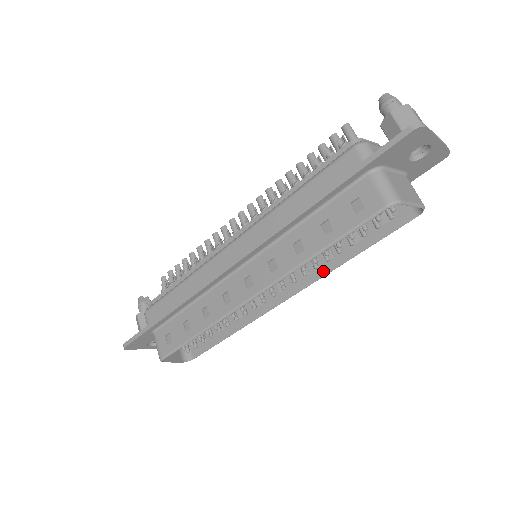
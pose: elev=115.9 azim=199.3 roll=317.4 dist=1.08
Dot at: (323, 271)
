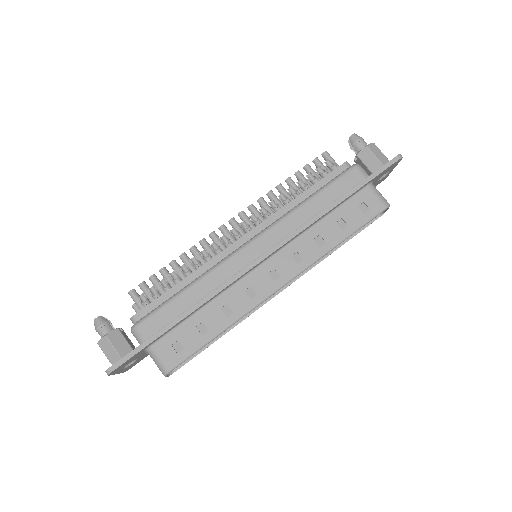
Dot at: occluded
